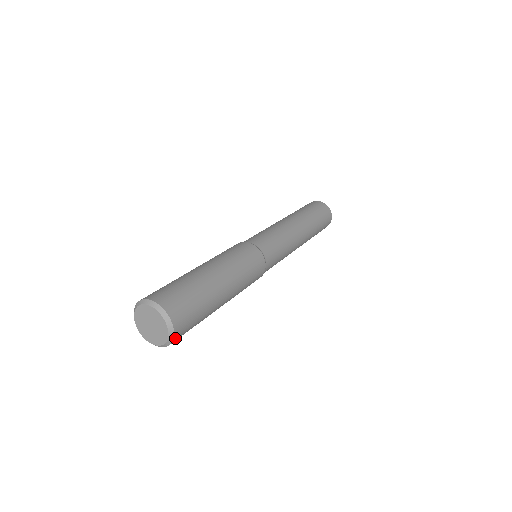
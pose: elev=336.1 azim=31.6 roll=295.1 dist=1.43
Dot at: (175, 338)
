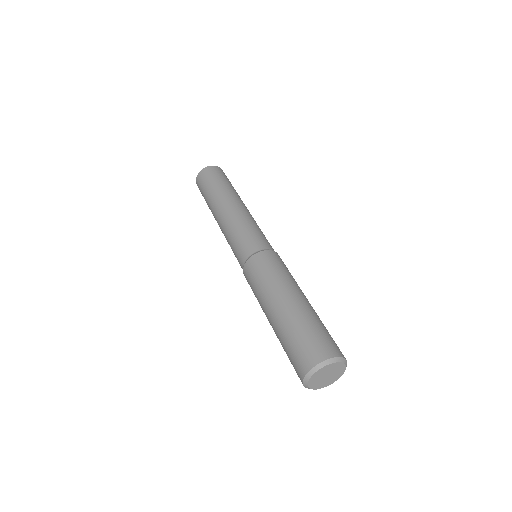
Dot at: occluded
